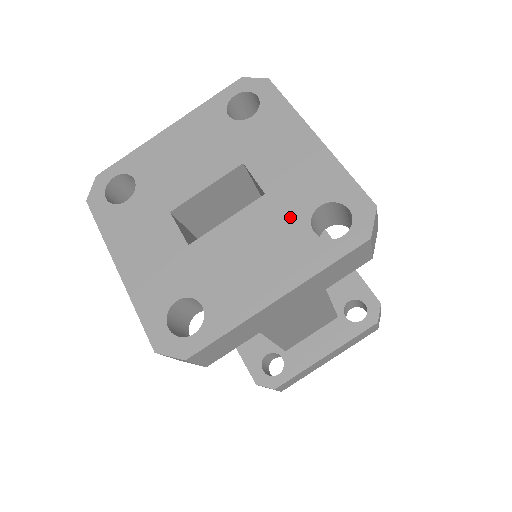
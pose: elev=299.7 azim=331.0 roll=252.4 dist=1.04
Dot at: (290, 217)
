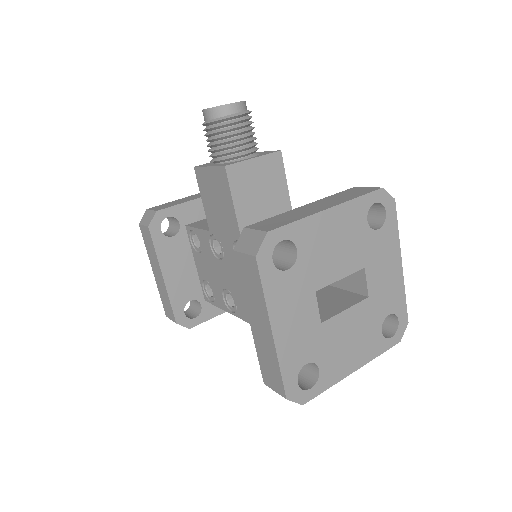
Dot at: (375, 318)
